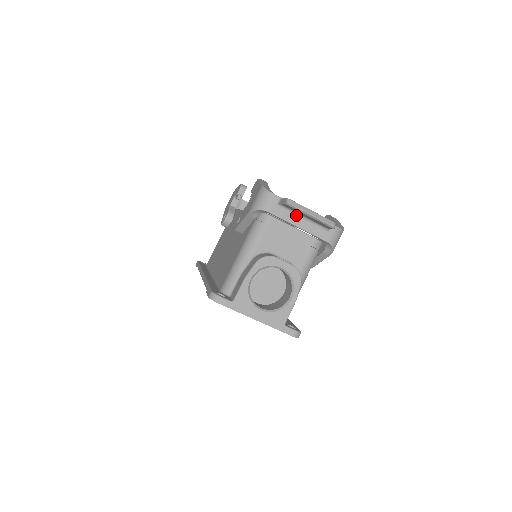
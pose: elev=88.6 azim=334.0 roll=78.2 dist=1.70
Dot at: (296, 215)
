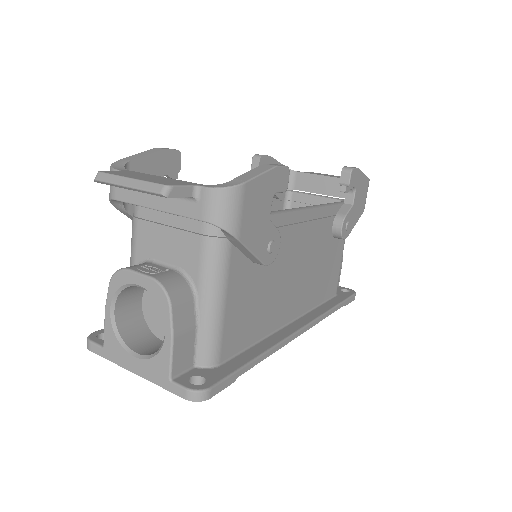
Dot at: occluded
